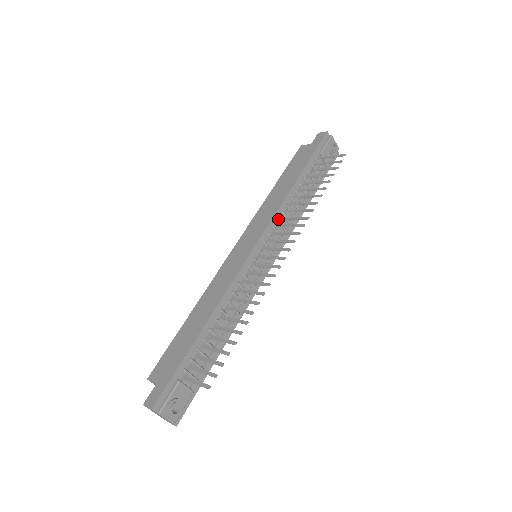
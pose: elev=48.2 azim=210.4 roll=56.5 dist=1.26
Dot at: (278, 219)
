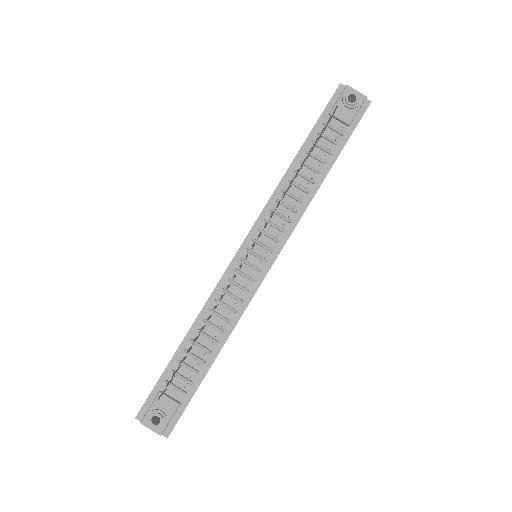
Dot at: (270, 209)
